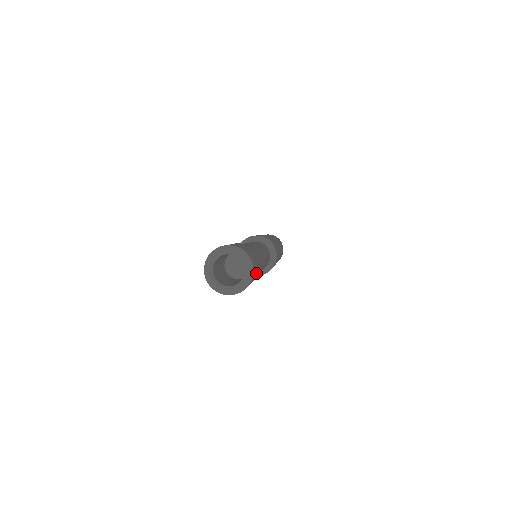
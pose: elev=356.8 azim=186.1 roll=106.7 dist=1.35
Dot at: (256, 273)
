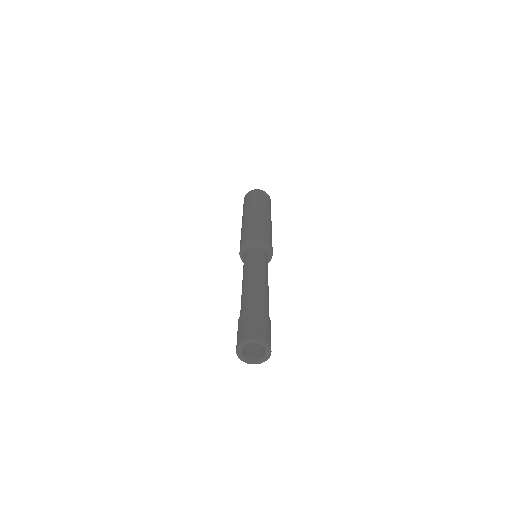
Dot at: occluded
